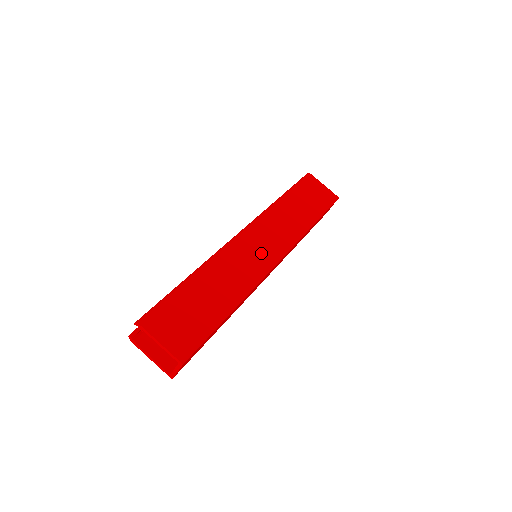
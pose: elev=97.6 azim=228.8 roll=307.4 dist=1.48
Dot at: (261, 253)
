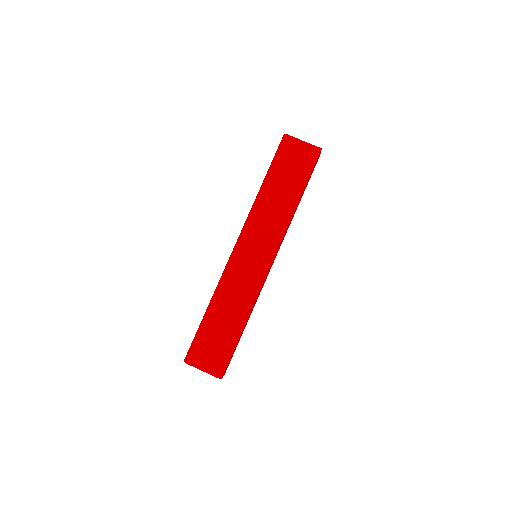
Dot at: (255, 262)
